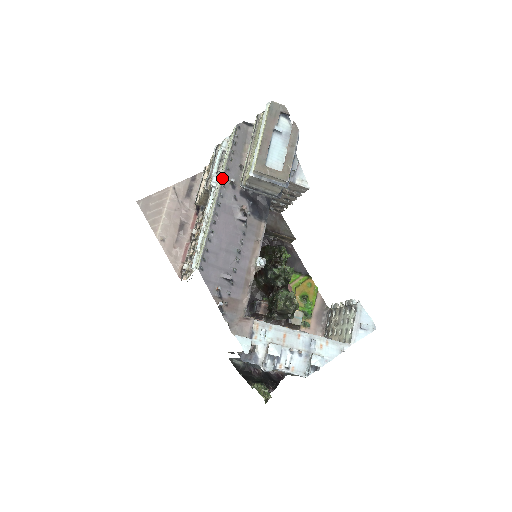
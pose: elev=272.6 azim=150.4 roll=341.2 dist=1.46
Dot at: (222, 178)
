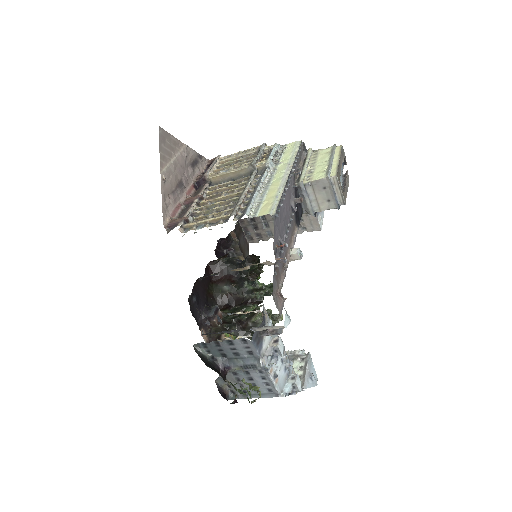
Dot at: (293, 164)
